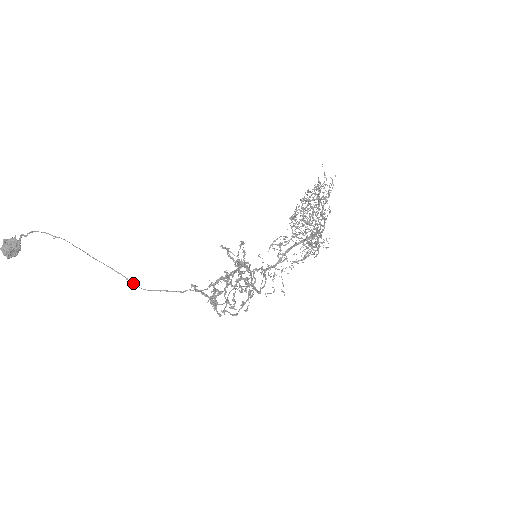
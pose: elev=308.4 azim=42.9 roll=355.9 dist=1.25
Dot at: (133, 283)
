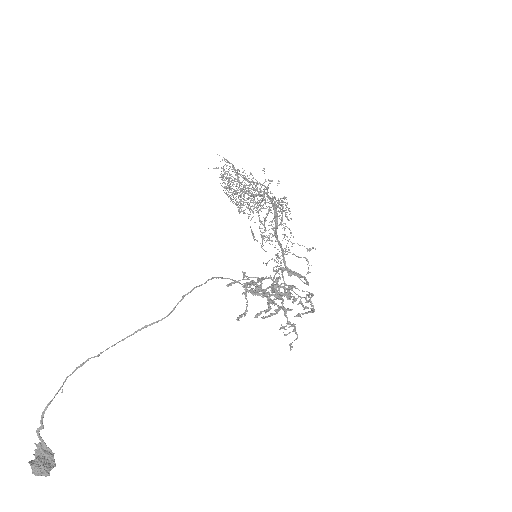
Dot at: (155, 322)
